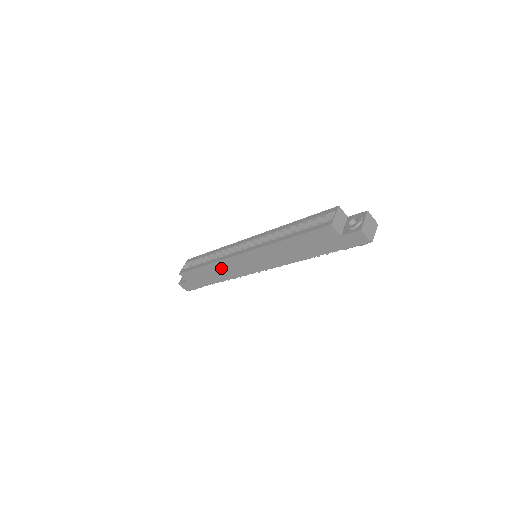
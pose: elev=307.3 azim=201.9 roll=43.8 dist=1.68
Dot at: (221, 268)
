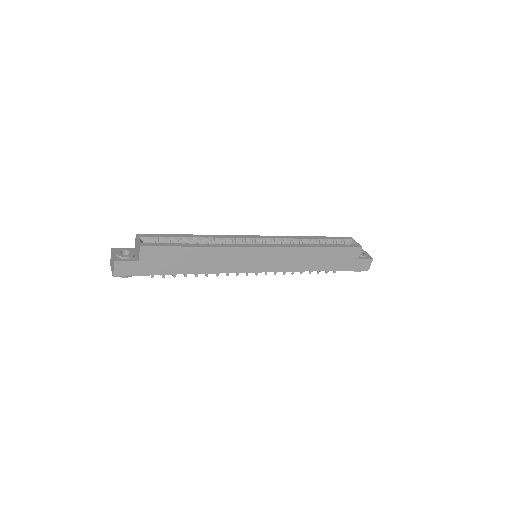
Dot at: (218, 256)
